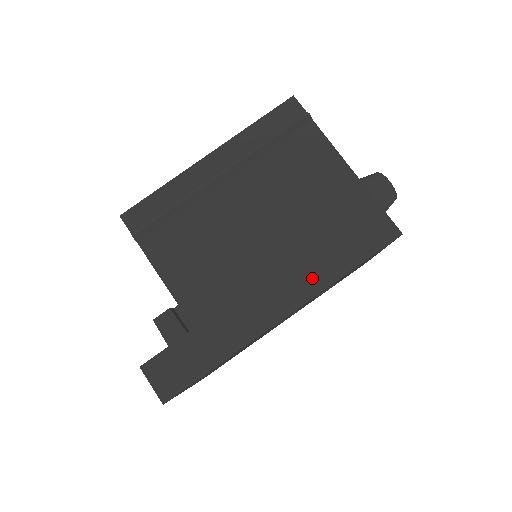
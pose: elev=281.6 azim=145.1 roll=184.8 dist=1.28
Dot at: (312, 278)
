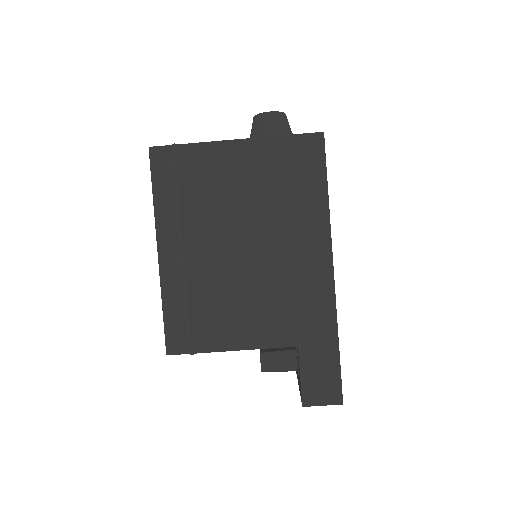
Dot at: (315, 228)
